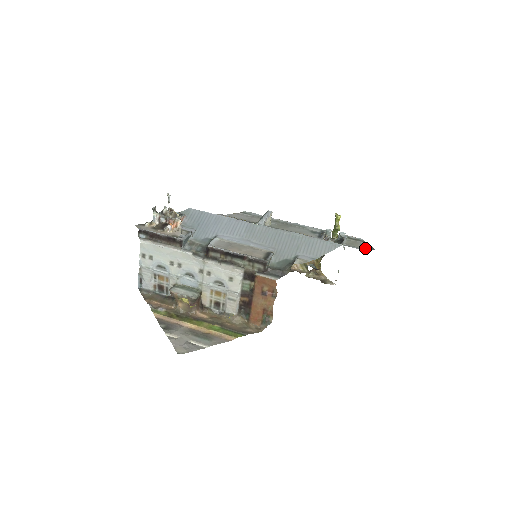
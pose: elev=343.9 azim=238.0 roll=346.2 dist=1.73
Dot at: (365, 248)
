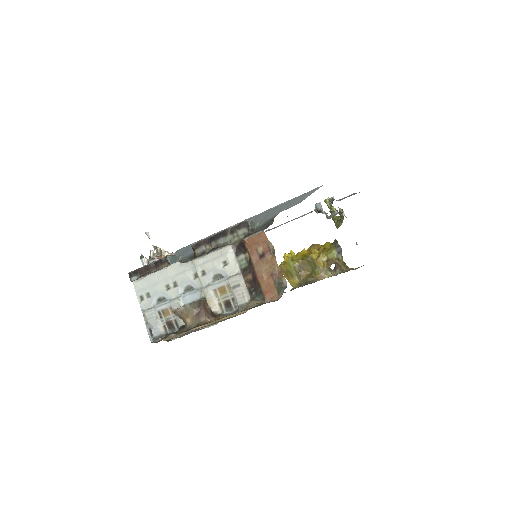
Dot at: occluded
